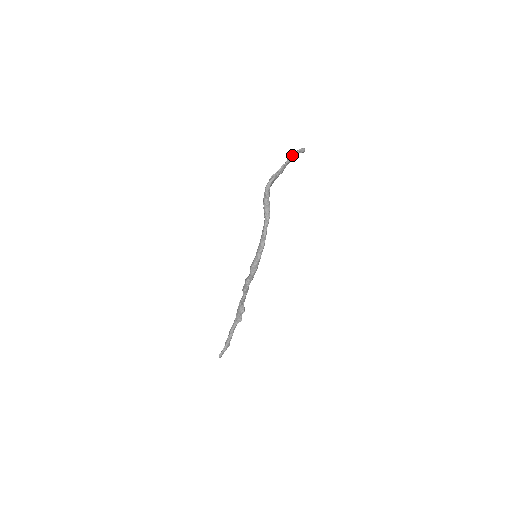
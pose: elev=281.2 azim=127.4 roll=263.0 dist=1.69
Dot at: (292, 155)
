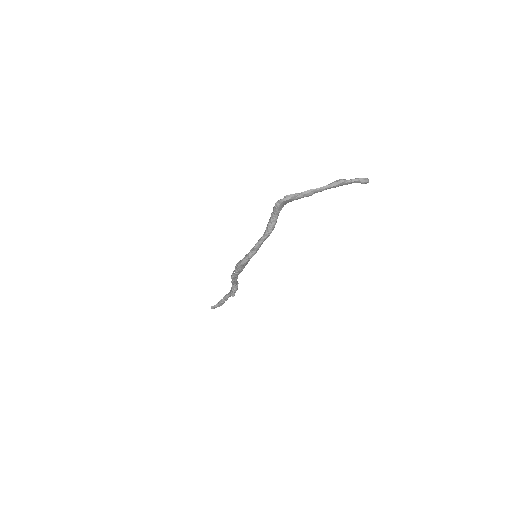
Dot at: (338, 182)
